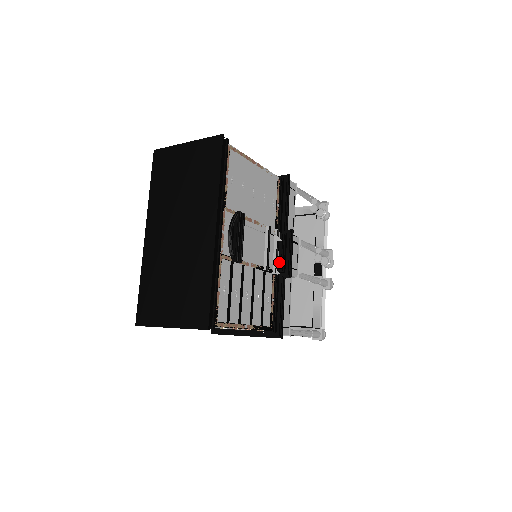
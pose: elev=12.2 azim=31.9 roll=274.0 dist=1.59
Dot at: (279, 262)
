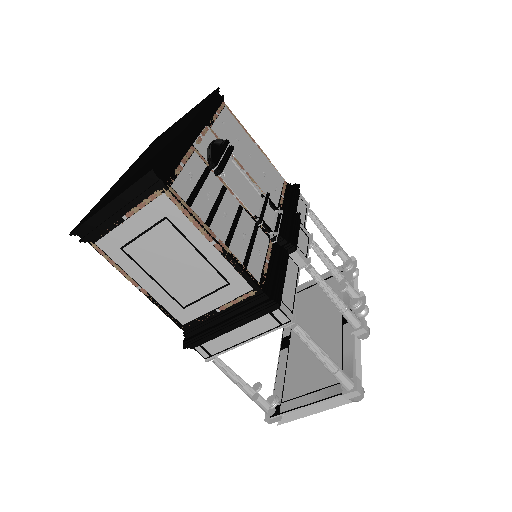
Dot at: (279, 231)
